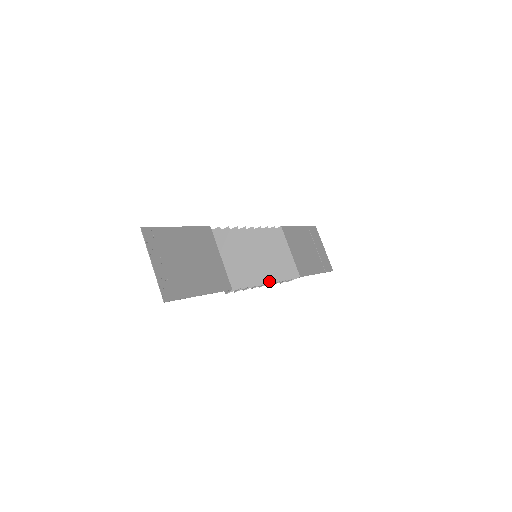
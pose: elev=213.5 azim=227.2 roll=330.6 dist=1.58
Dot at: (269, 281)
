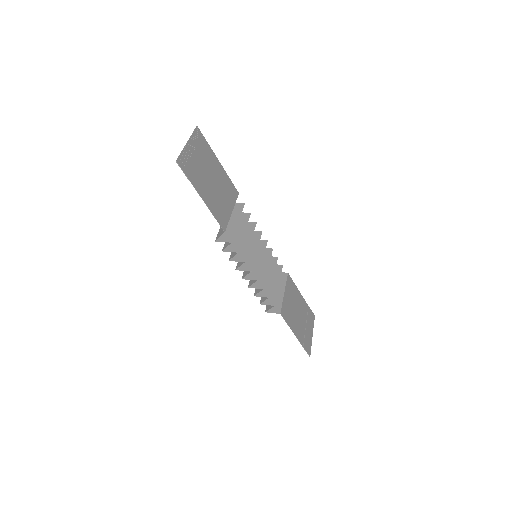
Dot at: (254, 278)
